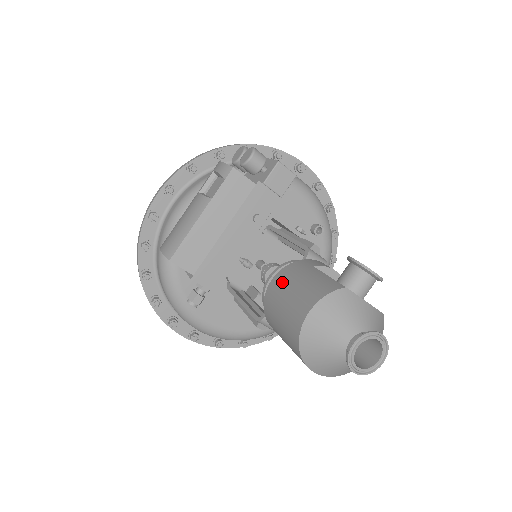
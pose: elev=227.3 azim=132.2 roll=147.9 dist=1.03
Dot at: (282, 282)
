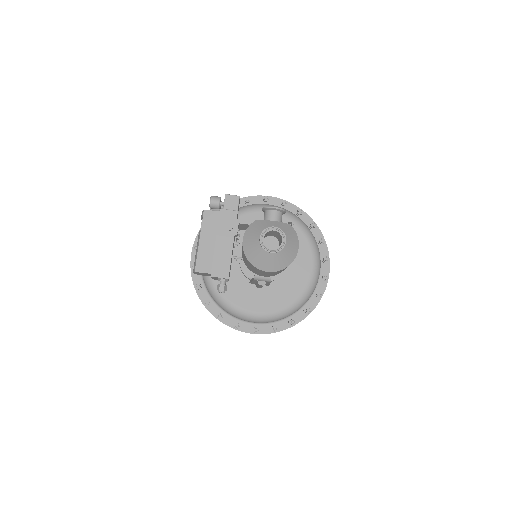
Dot at: occluded
